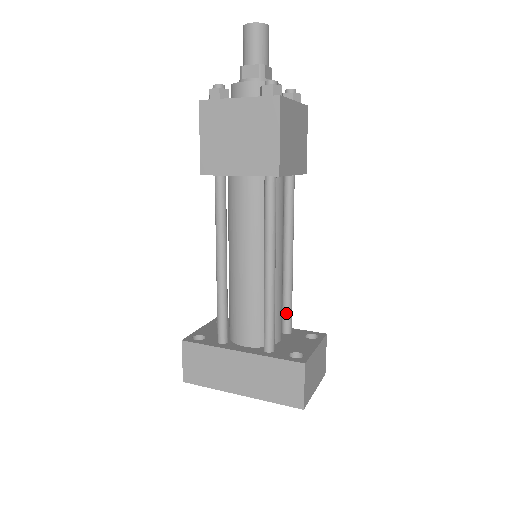
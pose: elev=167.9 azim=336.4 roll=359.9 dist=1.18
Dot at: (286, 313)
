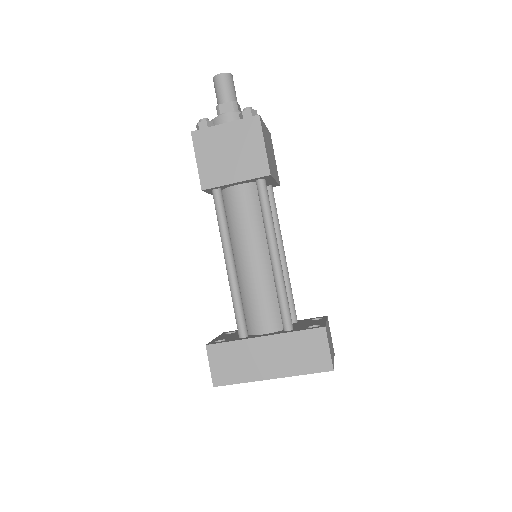
Dot at: (290, 304)
